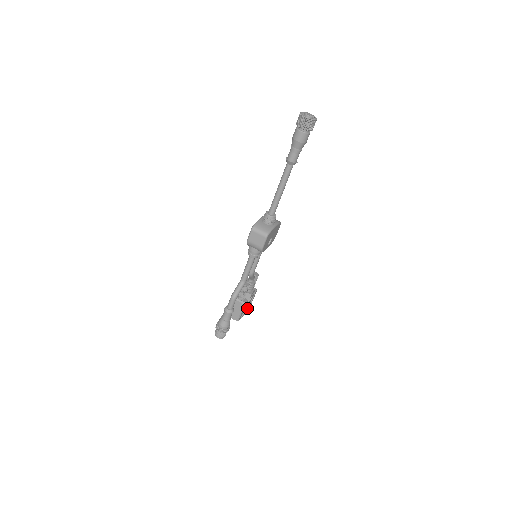
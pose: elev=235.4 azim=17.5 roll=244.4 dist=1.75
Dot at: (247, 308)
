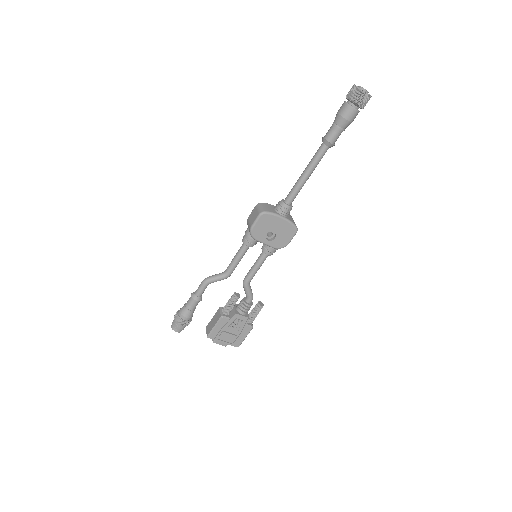
Dot at: (228, 335)
